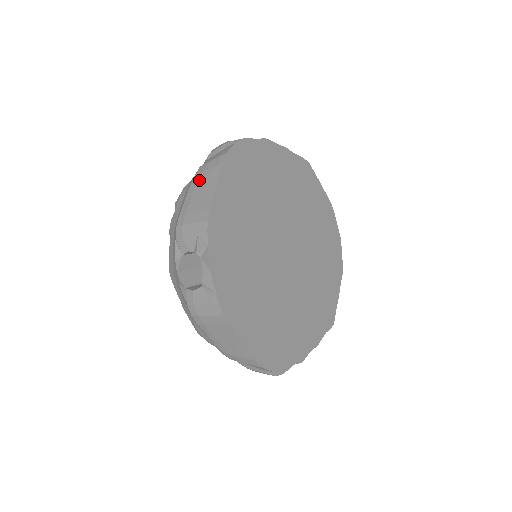
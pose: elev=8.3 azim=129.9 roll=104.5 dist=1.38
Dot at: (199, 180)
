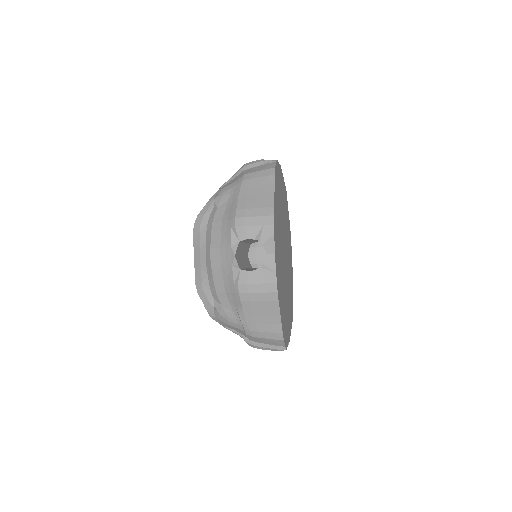
Dot at: (251, 184)
